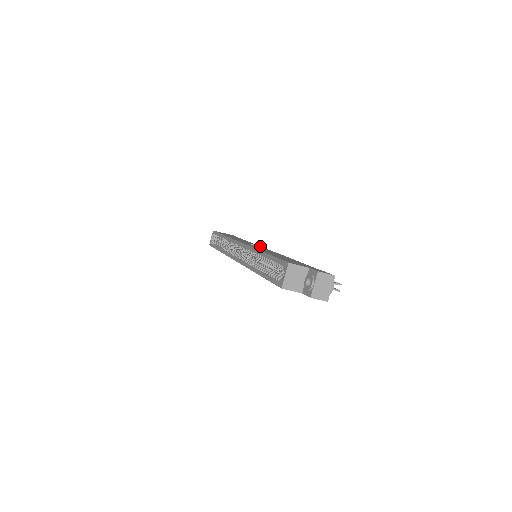
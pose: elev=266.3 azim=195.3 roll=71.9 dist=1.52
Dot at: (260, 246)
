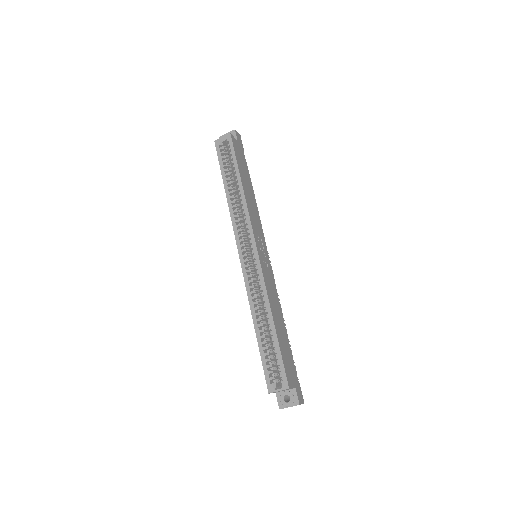
Dot at: (264, 239)
